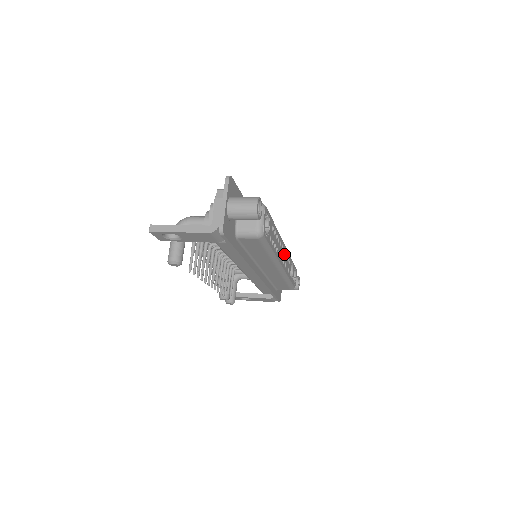
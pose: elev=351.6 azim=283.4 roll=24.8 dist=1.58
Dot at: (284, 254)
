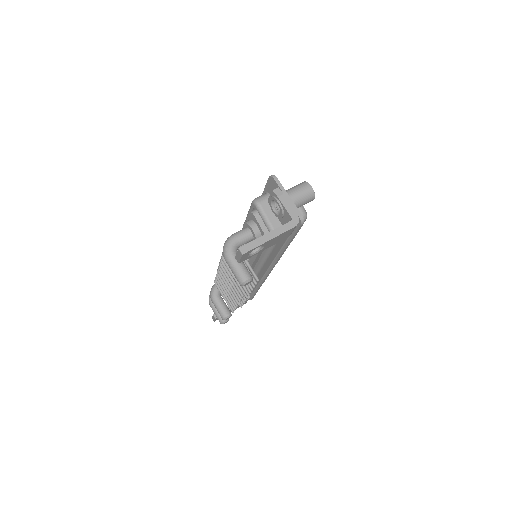
Dot at: occluded
